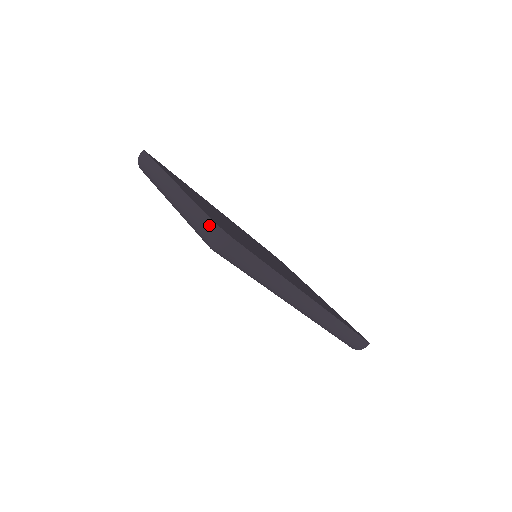
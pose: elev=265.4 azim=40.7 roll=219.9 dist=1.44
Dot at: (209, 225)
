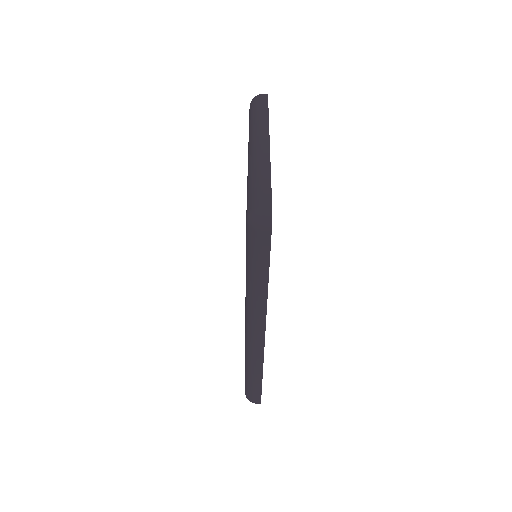
Dot at: (266, 201)
